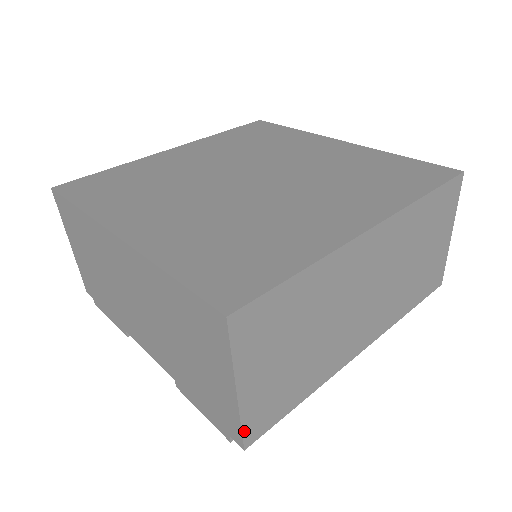
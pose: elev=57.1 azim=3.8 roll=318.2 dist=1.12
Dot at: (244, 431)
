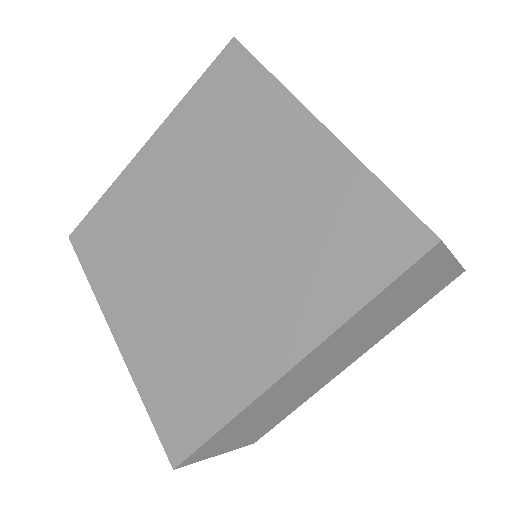
Dot at: (245, 445)
